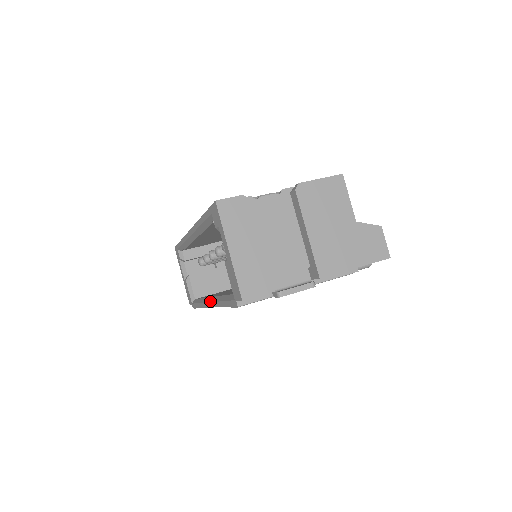
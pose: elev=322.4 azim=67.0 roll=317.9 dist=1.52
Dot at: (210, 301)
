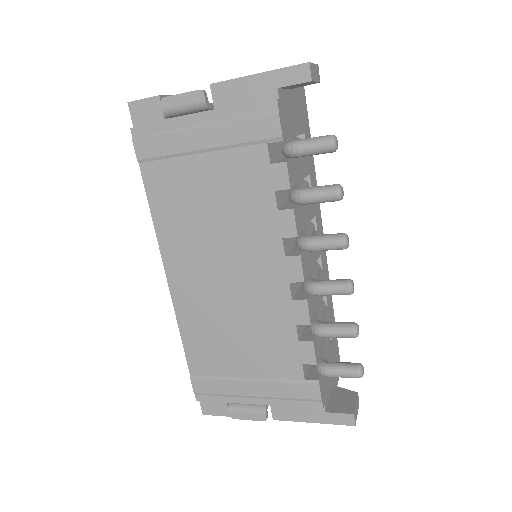
Dot at: occluded
